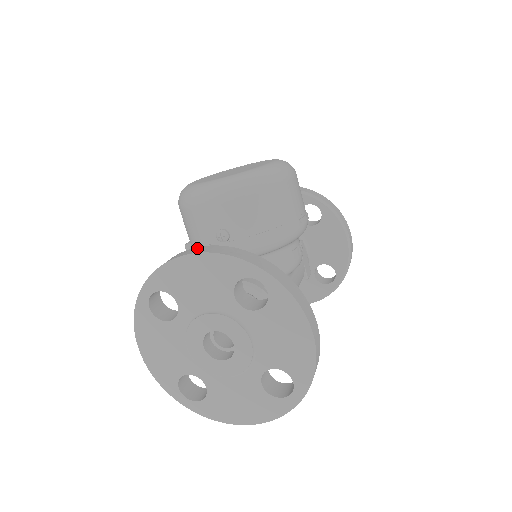
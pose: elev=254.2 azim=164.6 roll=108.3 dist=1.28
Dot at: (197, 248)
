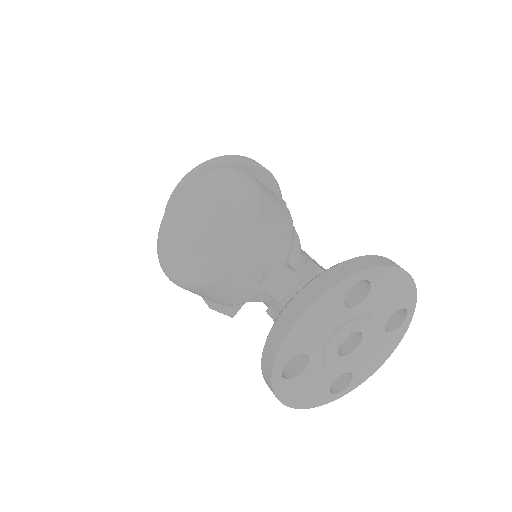
Dot at: (291, 307)
